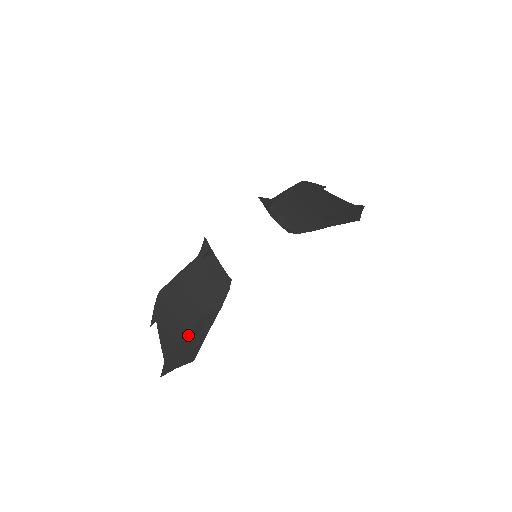
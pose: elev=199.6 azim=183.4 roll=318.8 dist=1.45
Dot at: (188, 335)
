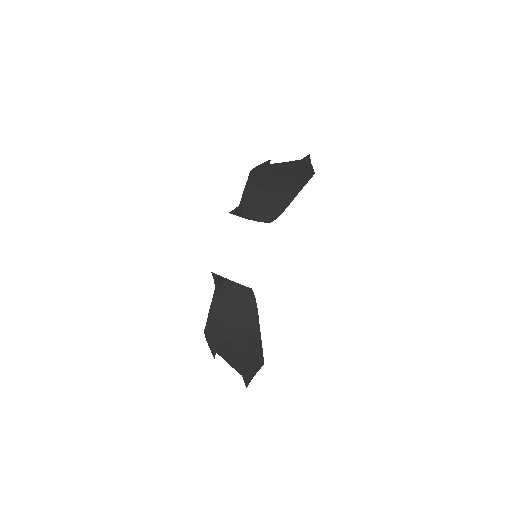
Dot at: (247, 348)
